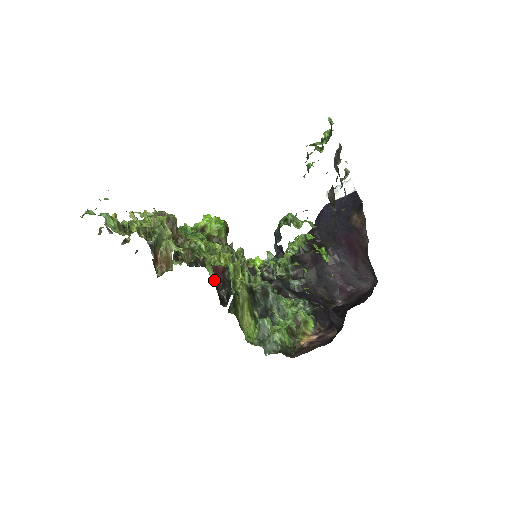
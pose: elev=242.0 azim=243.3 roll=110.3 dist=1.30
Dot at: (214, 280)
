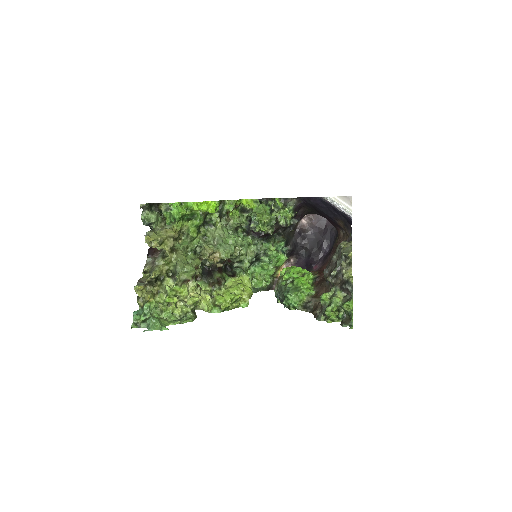
Dot at: occluded
